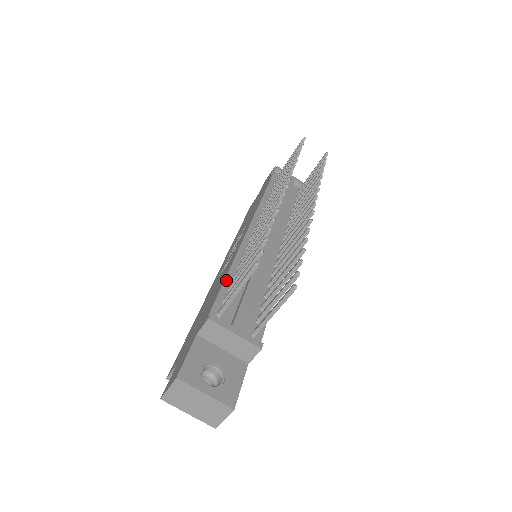
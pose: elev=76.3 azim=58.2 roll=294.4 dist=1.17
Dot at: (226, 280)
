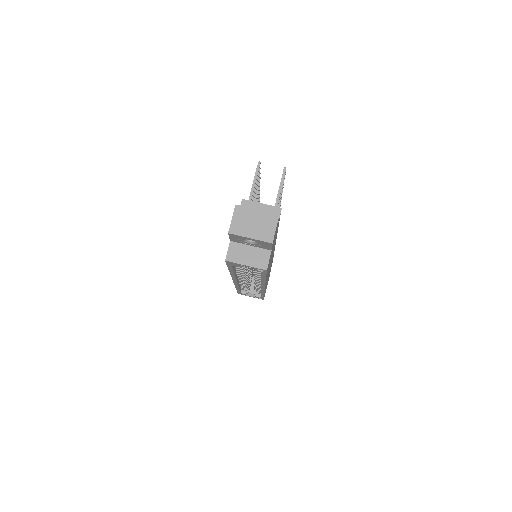
Dot at: occluded
